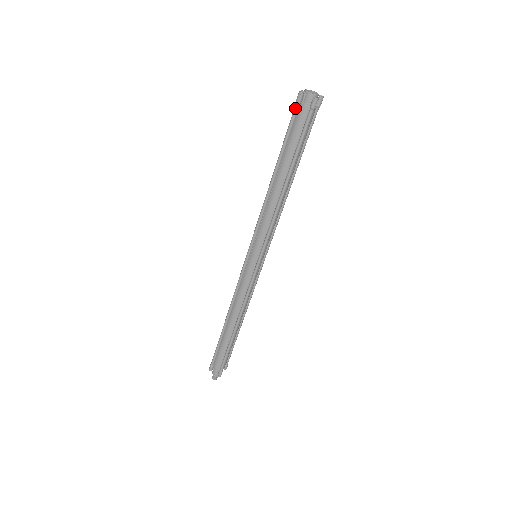
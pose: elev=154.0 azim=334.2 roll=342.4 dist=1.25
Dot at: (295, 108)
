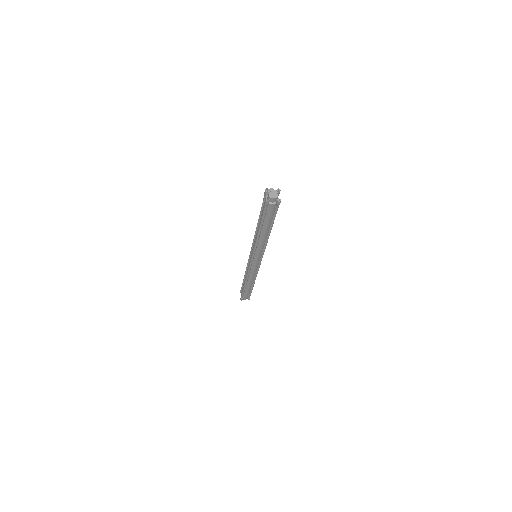
Dot at: (264, 196)
